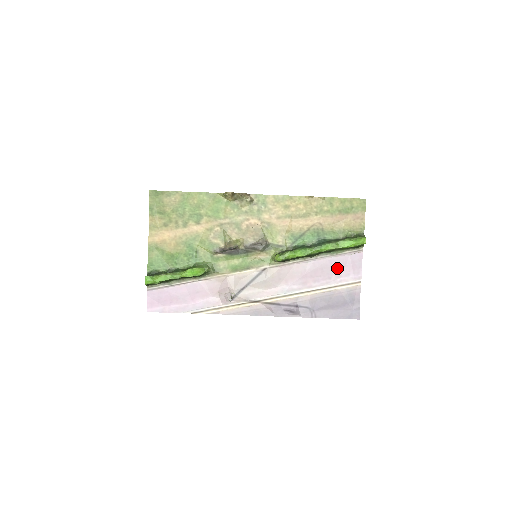
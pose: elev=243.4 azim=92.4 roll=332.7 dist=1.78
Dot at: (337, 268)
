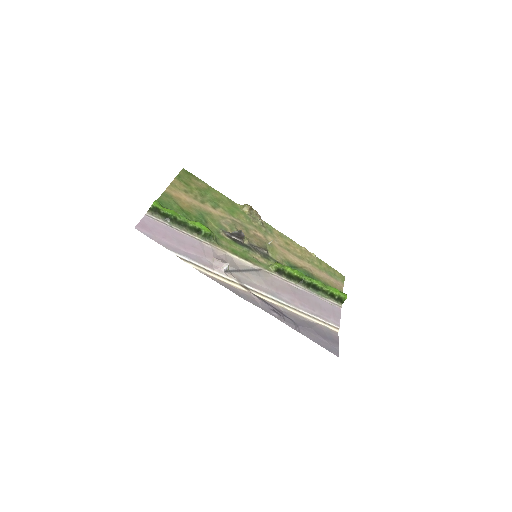
Dot at: (320, 307)
